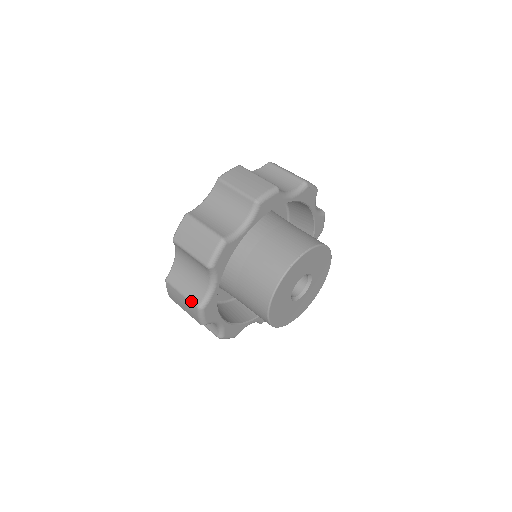
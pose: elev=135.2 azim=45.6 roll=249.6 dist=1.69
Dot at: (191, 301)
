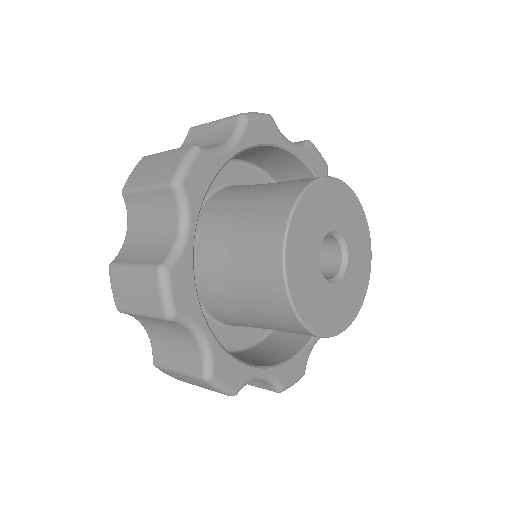
Dot at: (147, 266)
